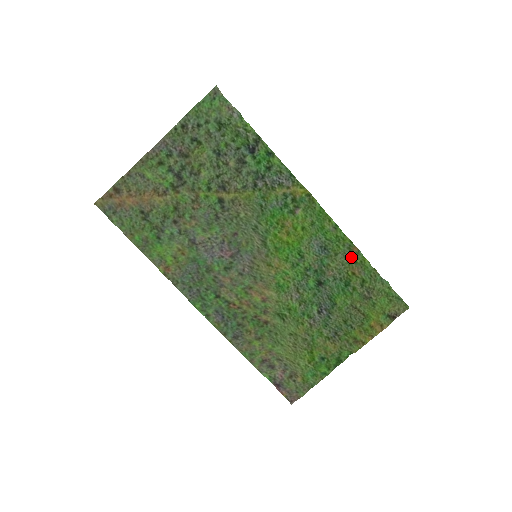
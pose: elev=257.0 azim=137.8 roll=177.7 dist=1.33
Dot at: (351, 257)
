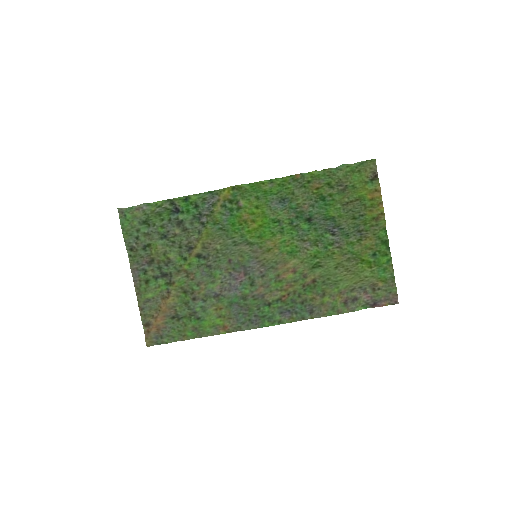
Dot at: (303, 183)
